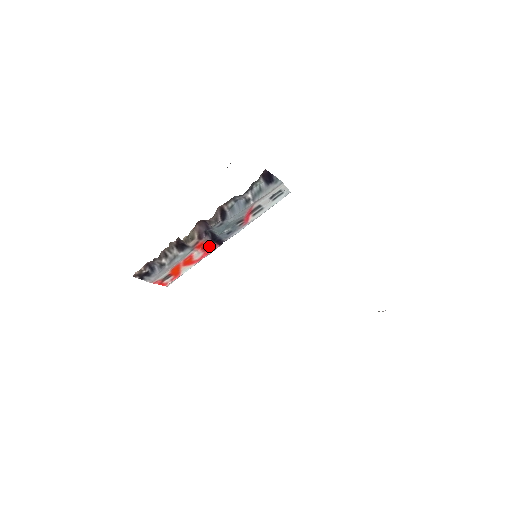
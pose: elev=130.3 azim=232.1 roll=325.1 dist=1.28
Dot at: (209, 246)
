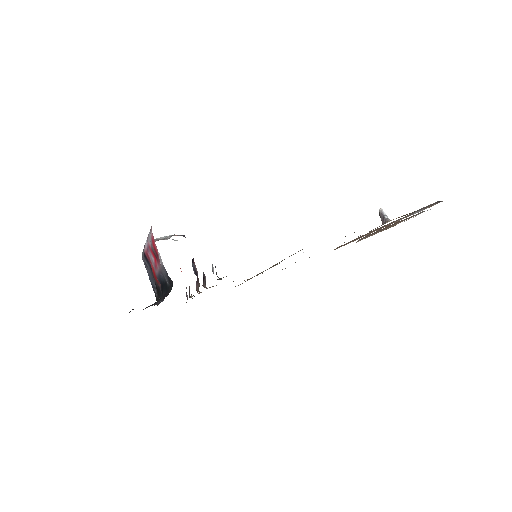
Dot at: occluded
